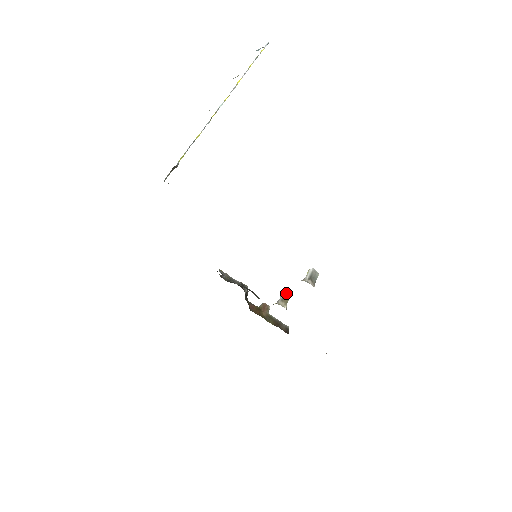
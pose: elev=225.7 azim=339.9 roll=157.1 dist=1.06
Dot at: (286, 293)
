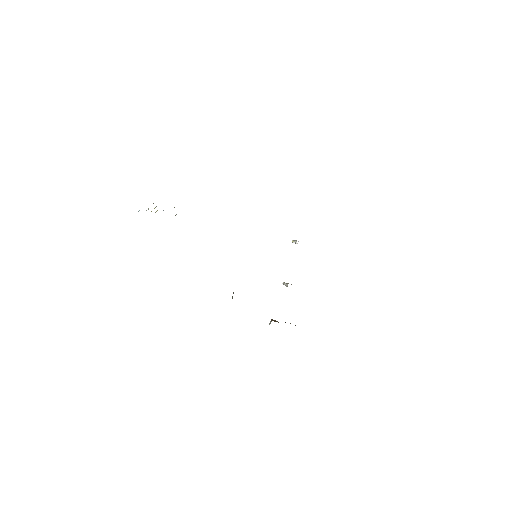
Dot at: occluded
